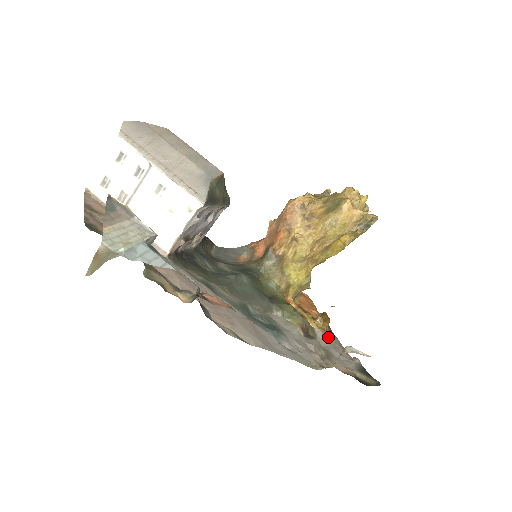
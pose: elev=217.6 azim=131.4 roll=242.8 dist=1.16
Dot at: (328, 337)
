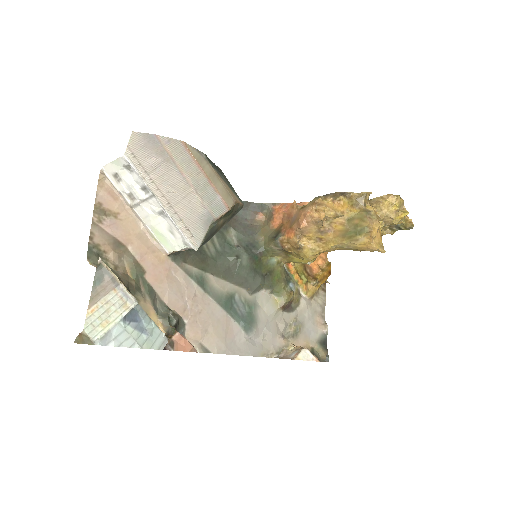
Dot at: (314, 300)
